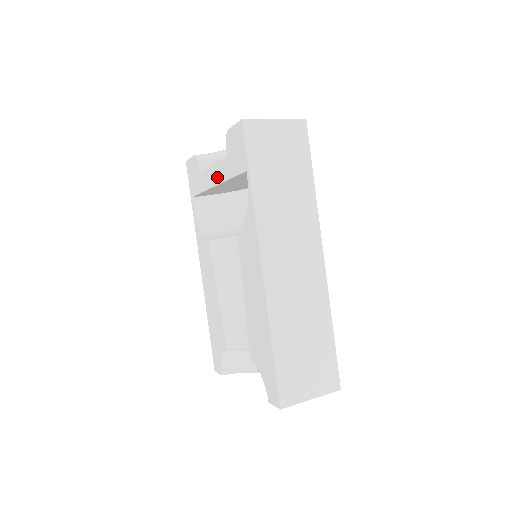
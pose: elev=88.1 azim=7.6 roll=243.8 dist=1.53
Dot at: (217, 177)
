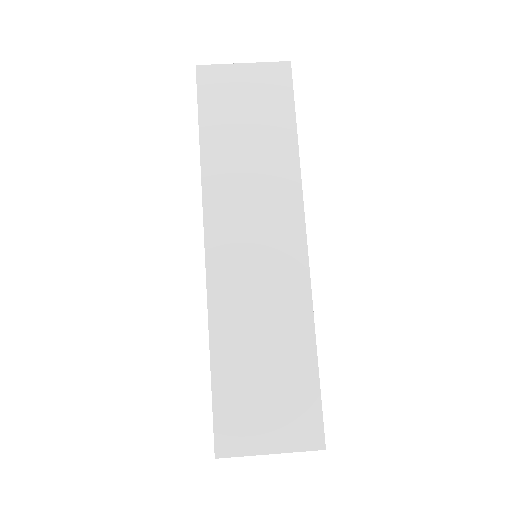
Dot at: occluded
